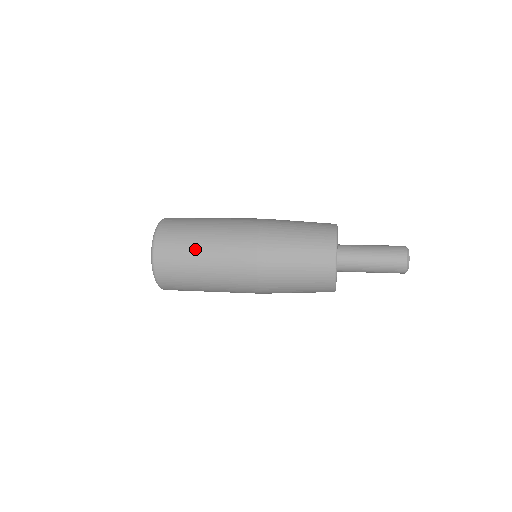
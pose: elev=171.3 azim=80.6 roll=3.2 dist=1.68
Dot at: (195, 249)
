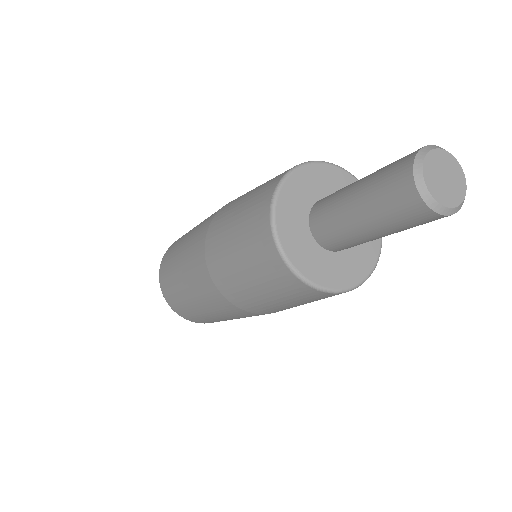
Dot at: occluded
